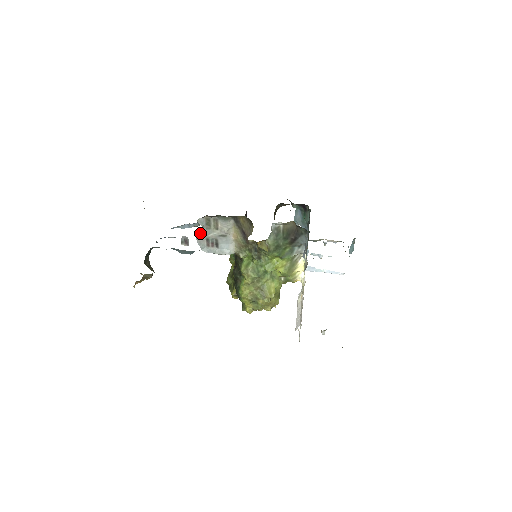
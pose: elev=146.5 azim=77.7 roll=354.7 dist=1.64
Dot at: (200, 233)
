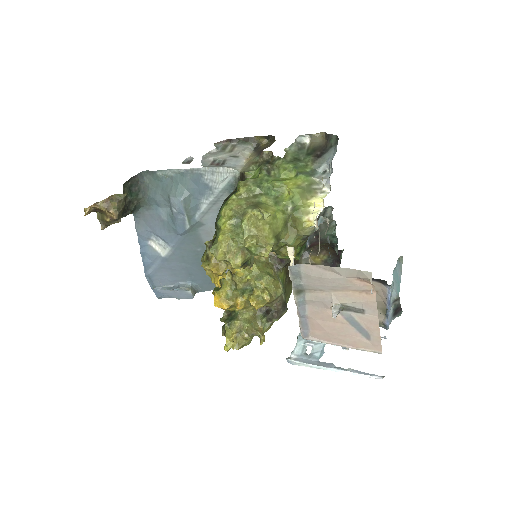
Dot at: (210, 154)
